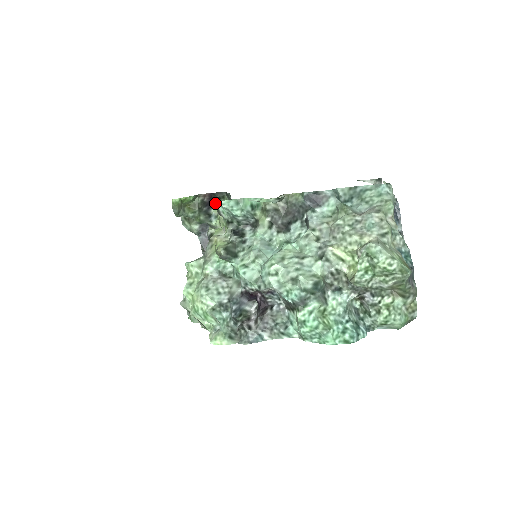
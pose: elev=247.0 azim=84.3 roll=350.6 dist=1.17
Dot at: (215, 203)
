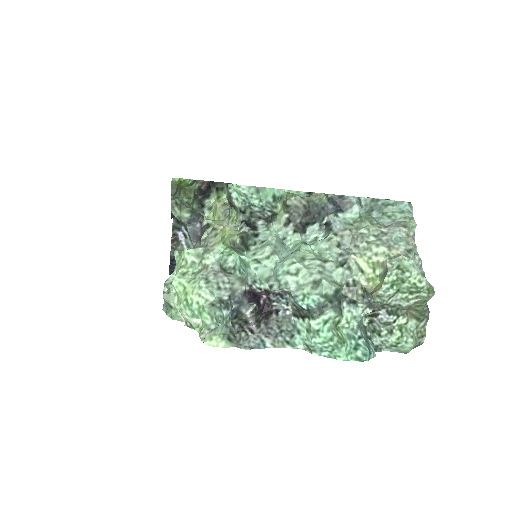
Dot at: (228, 188)
